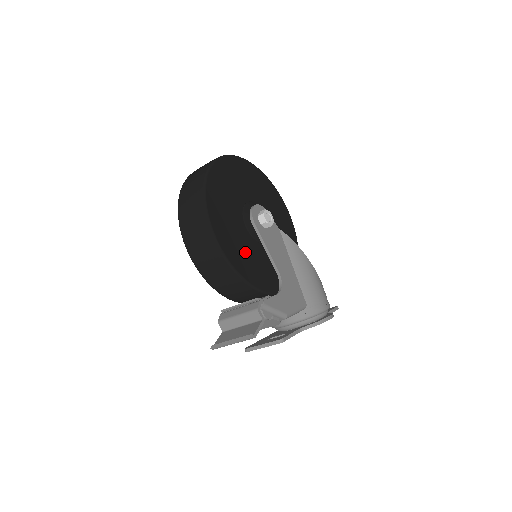
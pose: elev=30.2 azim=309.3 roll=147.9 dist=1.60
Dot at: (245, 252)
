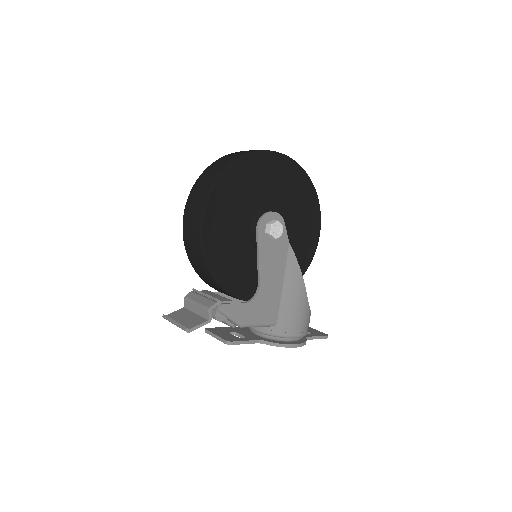
Dot at: (232, 252)
